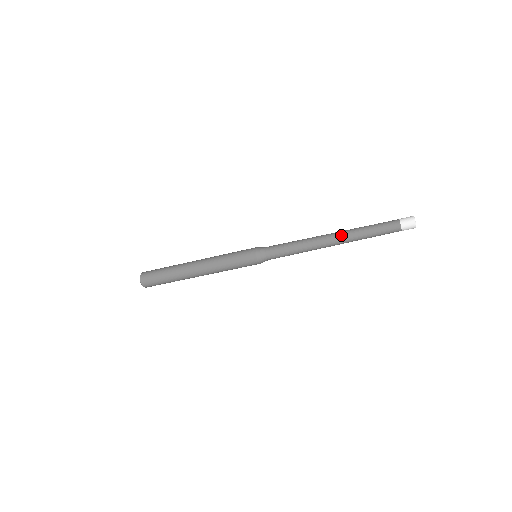
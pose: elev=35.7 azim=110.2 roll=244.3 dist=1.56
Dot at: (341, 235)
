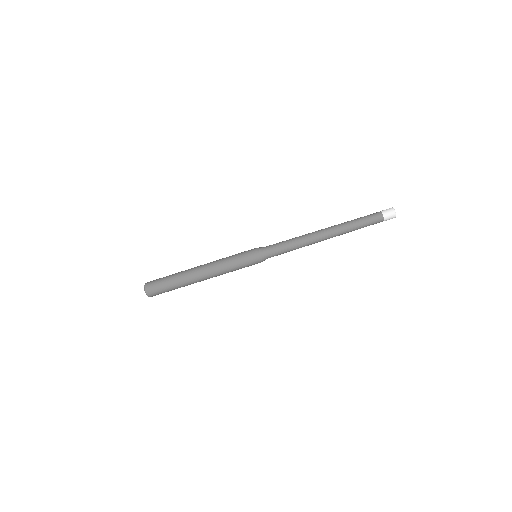
Dot at: (332, 229)
